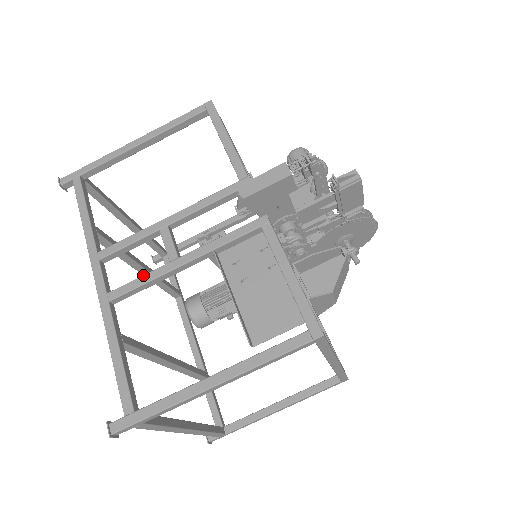
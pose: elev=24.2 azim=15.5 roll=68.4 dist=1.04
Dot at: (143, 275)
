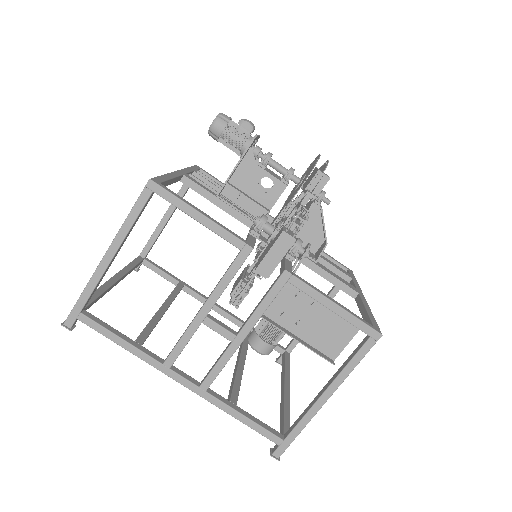
Dot at: (218, 362)
